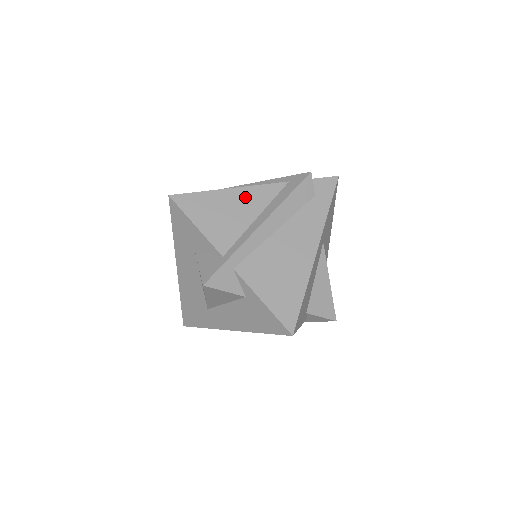
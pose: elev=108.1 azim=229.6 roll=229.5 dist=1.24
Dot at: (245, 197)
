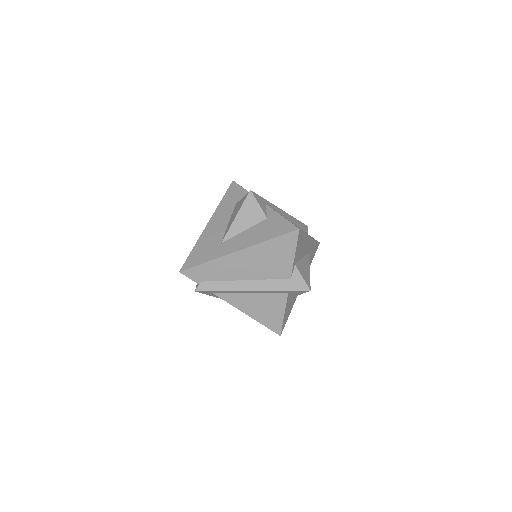
Dot at: occluded
